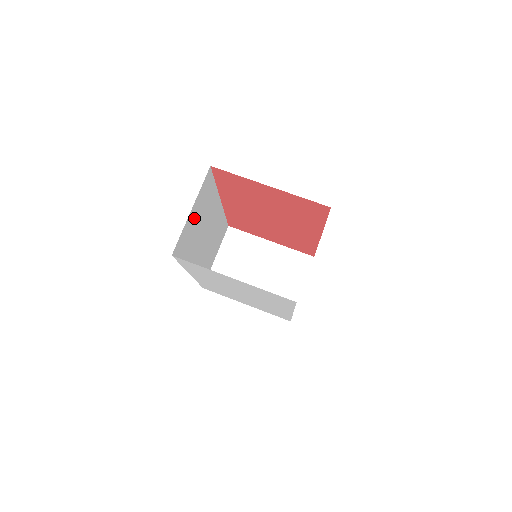
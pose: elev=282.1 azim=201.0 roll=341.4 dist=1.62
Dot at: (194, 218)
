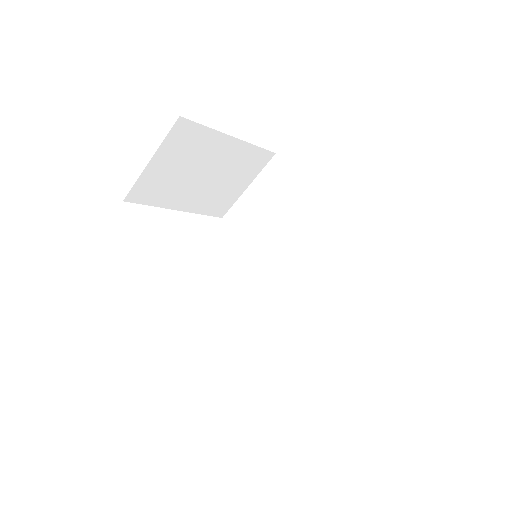
Dot at: occluded
